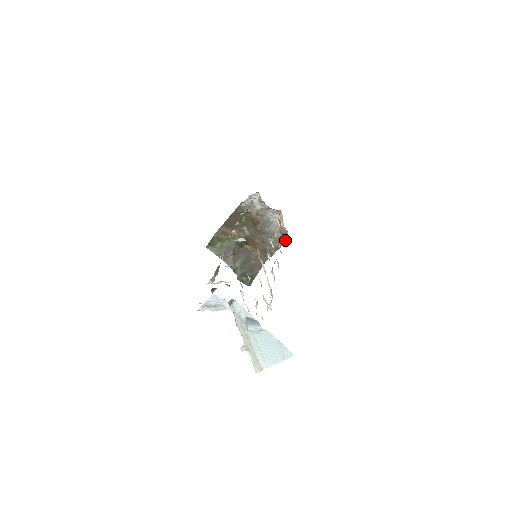
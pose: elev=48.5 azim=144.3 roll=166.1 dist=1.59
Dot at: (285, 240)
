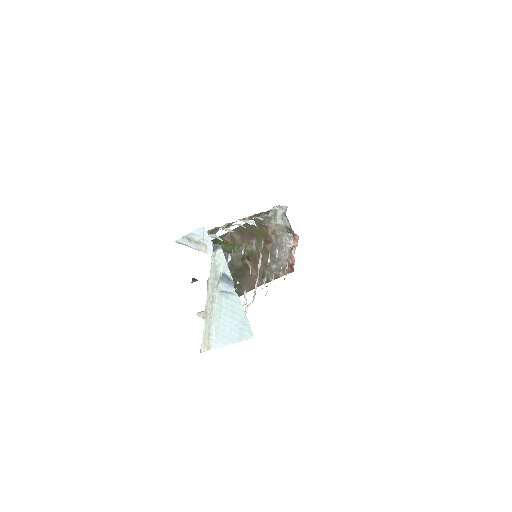
Dot at: (288, 272)
